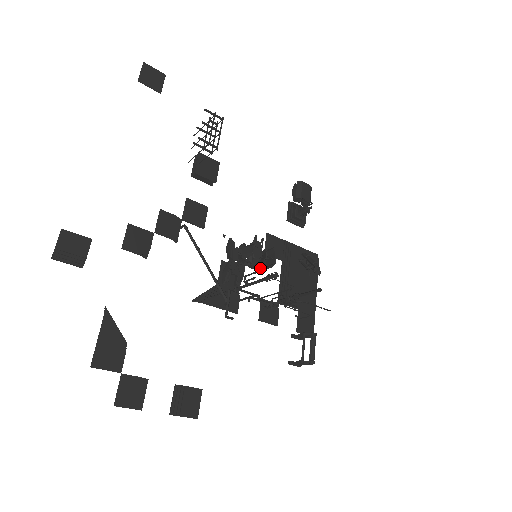
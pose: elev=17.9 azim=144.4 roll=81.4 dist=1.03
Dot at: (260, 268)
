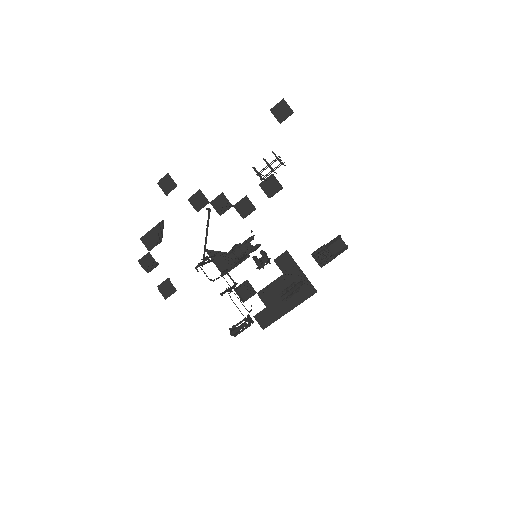
Dot at: (257, 265)
